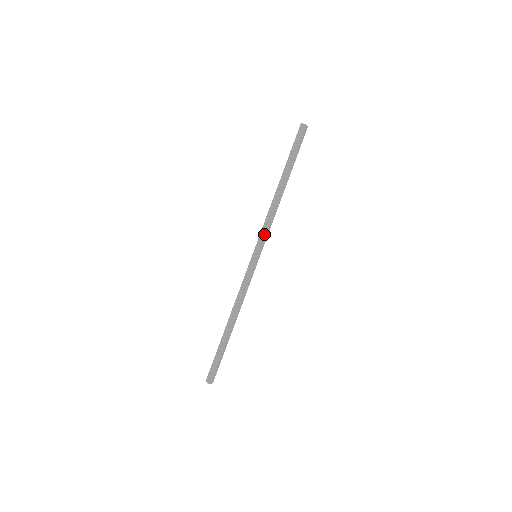
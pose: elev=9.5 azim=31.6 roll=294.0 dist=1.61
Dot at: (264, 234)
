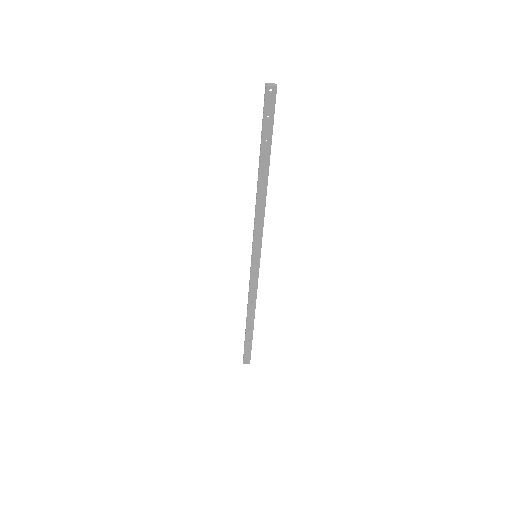
Dot at: (254, 234)
